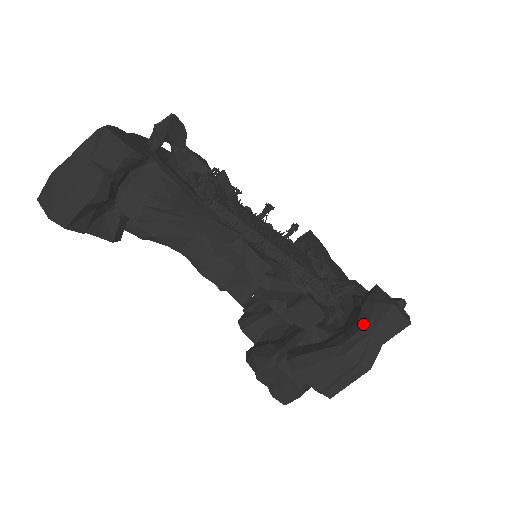
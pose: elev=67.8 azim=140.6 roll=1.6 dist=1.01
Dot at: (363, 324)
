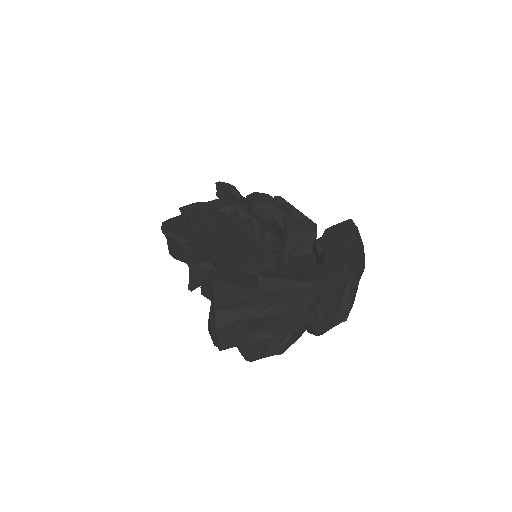
Dot at: occluded
